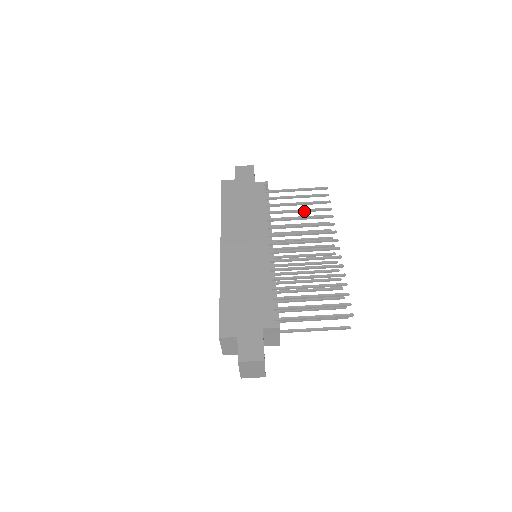
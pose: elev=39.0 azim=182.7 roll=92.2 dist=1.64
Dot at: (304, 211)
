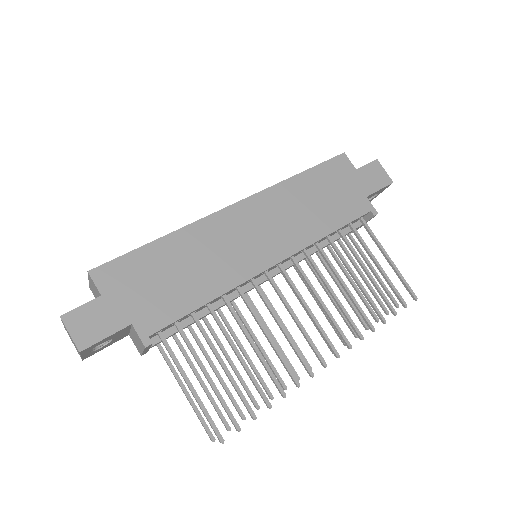
Dot at: (360, 286)
